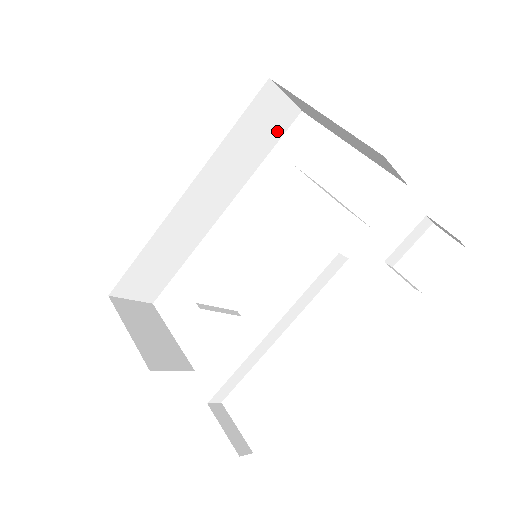
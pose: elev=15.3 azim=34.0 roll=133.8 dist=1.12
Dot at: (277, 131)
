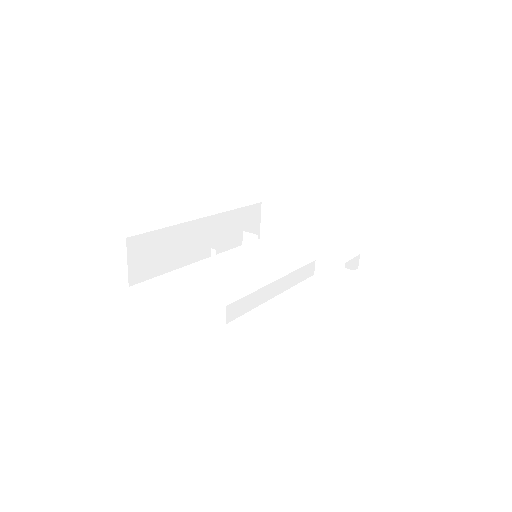
Dot at: occluded
